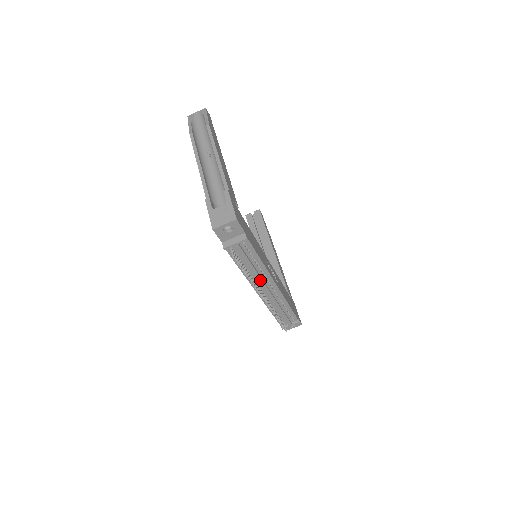
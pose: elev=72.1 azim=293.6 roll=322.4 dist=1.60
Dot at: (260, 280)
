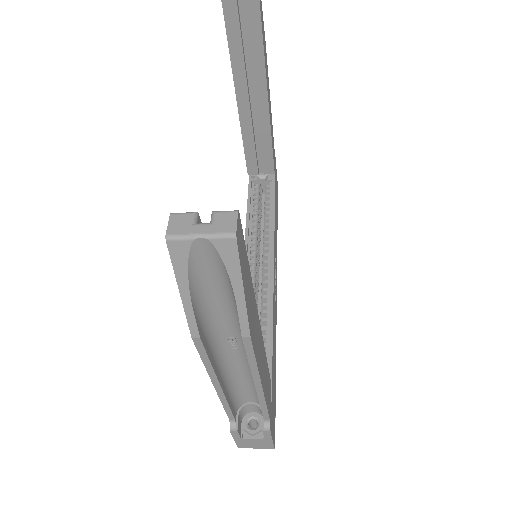
Dot at: occluded
